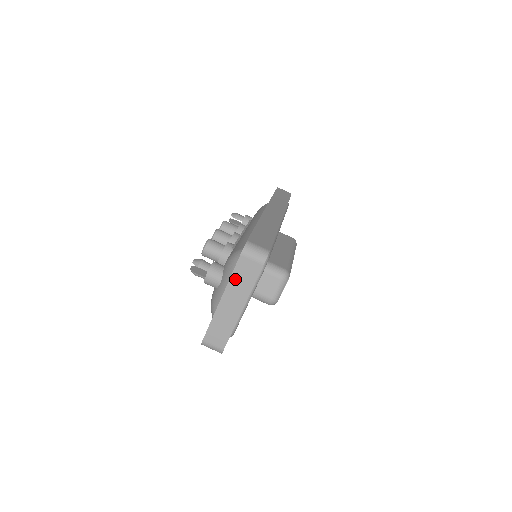
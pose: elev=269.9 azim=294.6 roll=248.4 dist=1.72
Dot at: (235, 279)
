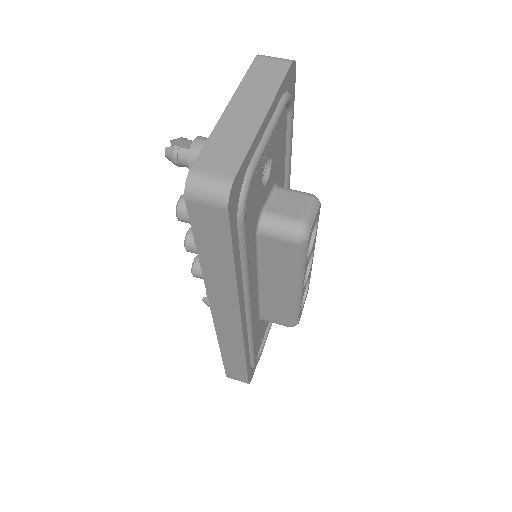
Dot at: (249, 82)
